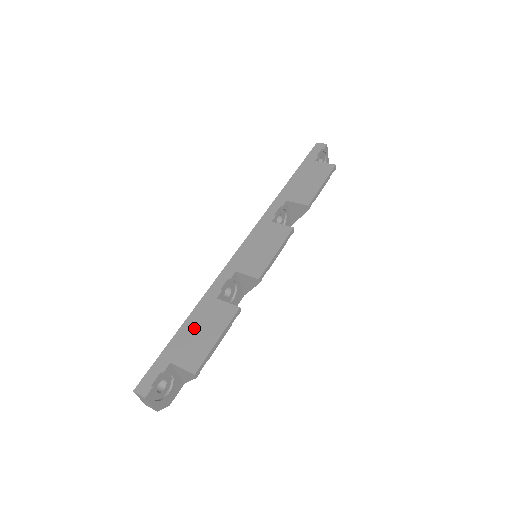
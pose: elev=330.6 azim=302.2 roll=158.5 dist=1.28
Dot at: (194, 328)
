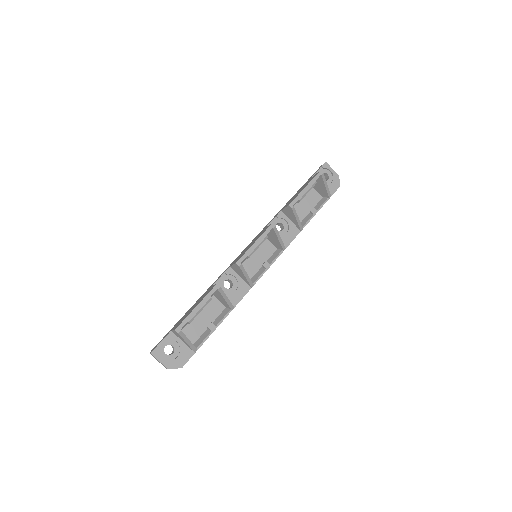
Dot at: (192, 307)
